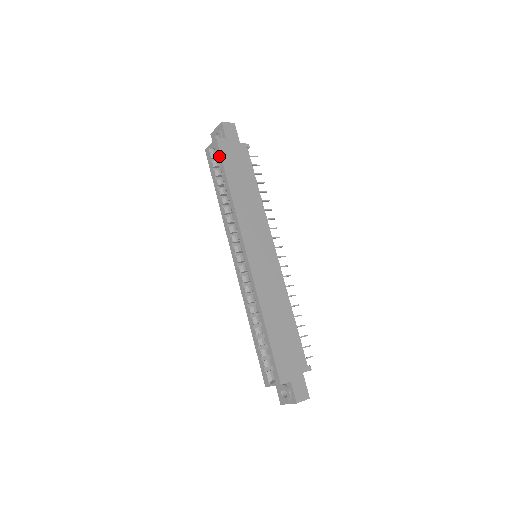
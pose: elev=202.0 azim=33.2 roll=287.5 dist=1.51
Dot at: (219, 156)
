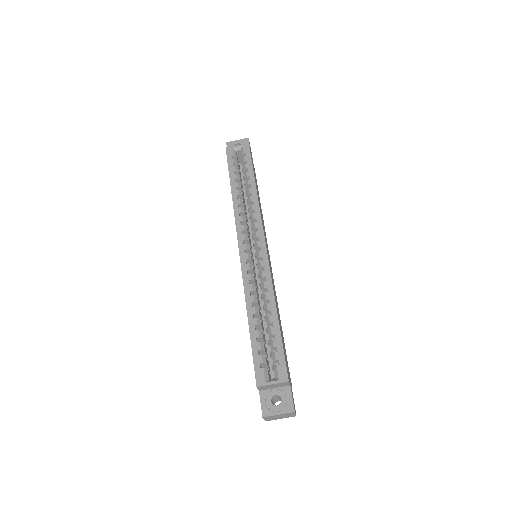
Dot at: (248, 157)
